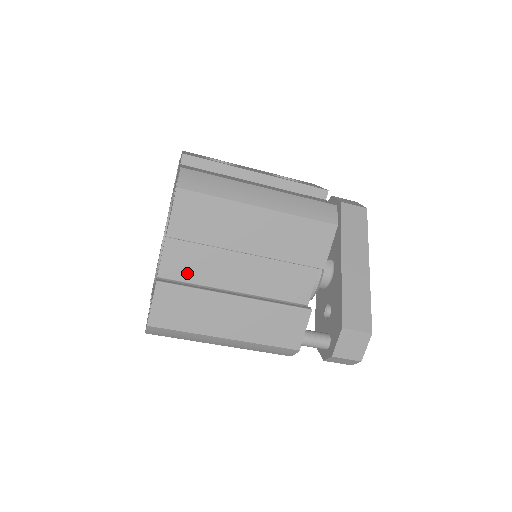
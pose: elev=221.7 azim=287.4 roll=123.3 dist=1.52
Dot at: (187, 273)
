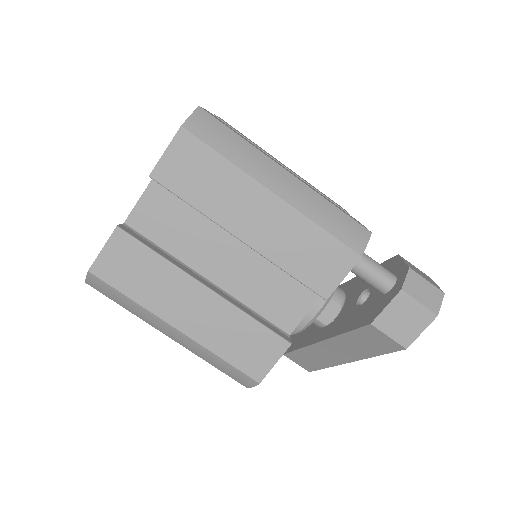
Dot at: occluded
